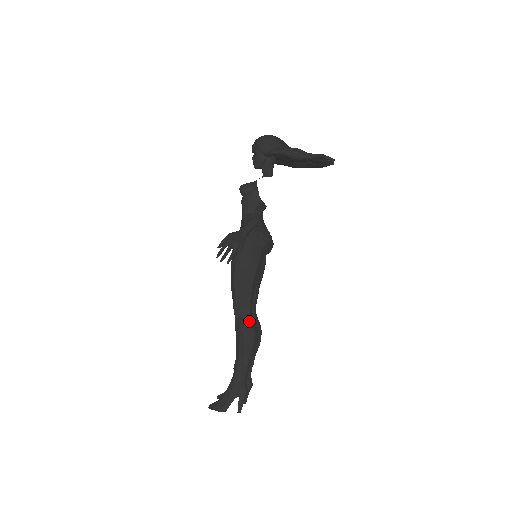
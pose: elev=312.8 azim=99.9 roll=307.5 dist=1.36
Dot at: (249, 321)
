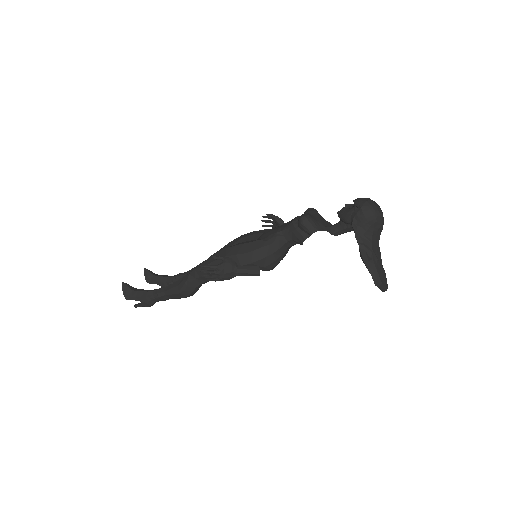
Dot at: (194, 287)
